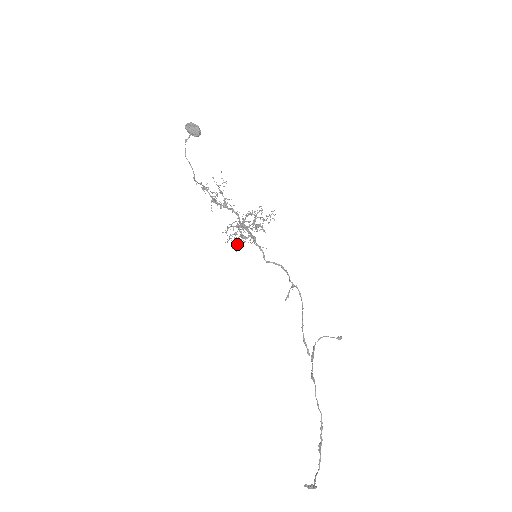
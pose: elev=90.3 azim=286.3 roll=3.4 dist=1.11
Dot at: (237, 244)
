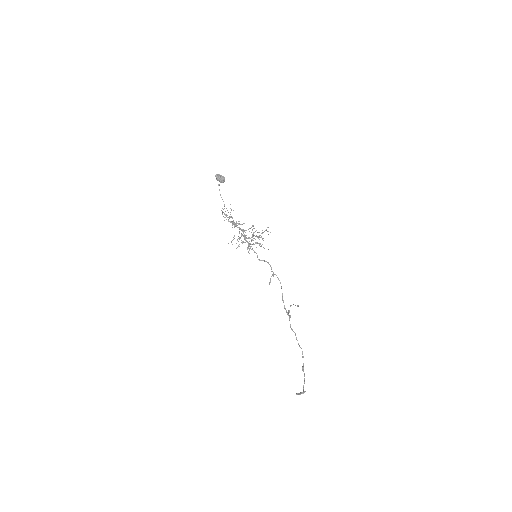
Dot at: (249, 248)
